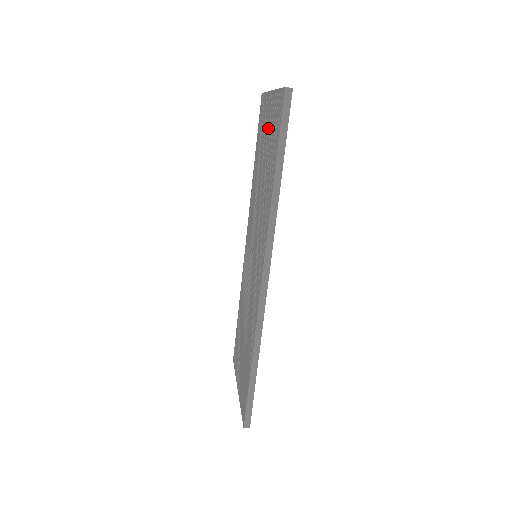
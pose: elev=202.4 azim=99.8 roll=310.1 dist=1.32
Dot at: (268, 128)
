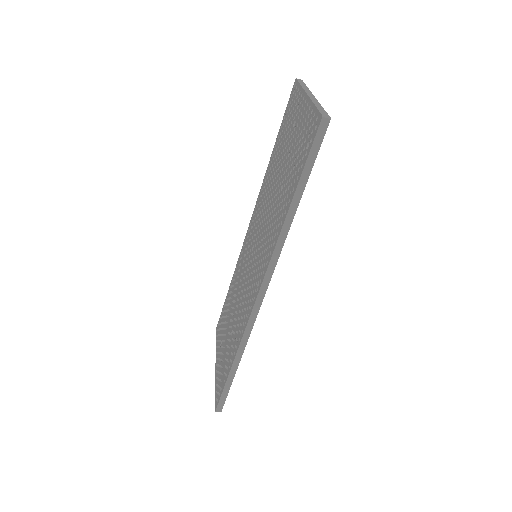
Dot at: (295, 135)
